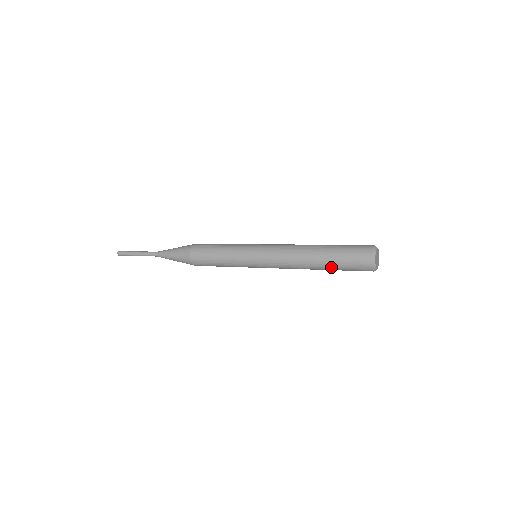
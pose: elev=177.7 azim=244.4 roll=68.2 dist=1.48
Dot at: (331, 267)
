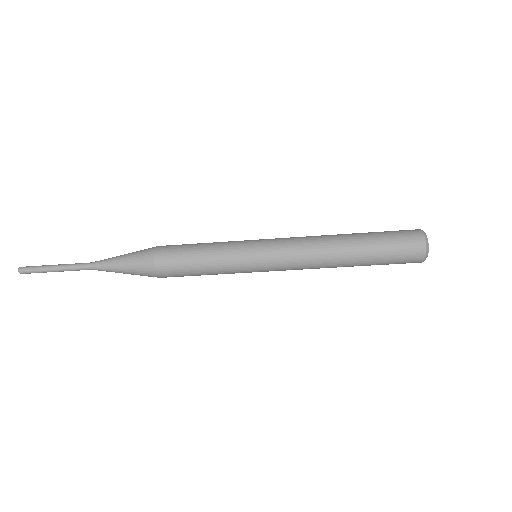
Dot at: (370, 247)
